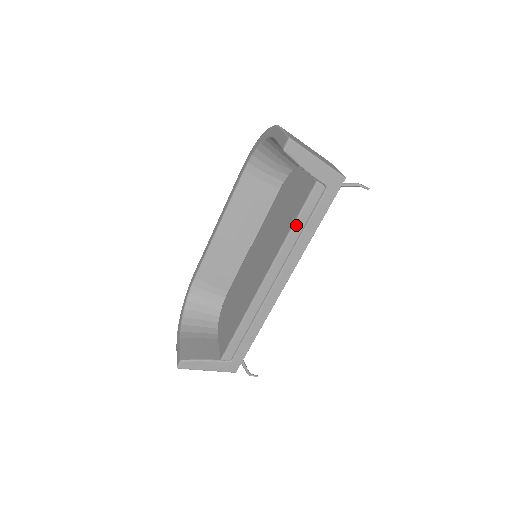
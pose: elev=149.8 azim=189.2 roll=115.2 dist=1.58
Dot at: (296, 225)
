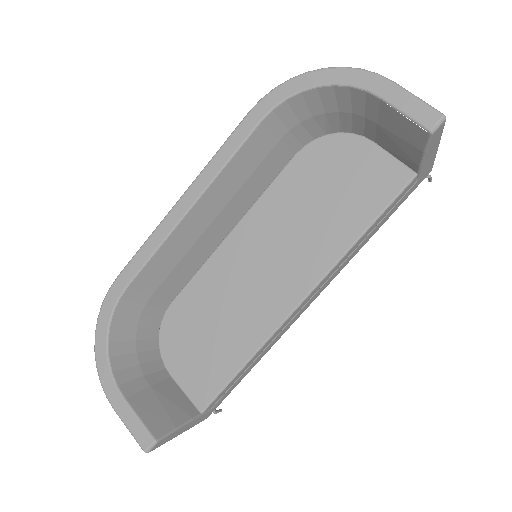
Dot at: (369, 229)
